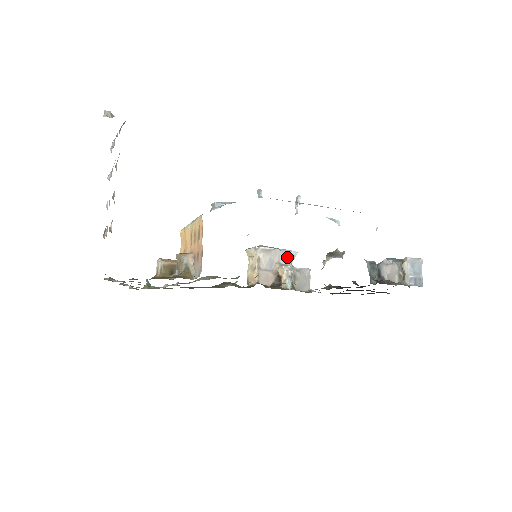
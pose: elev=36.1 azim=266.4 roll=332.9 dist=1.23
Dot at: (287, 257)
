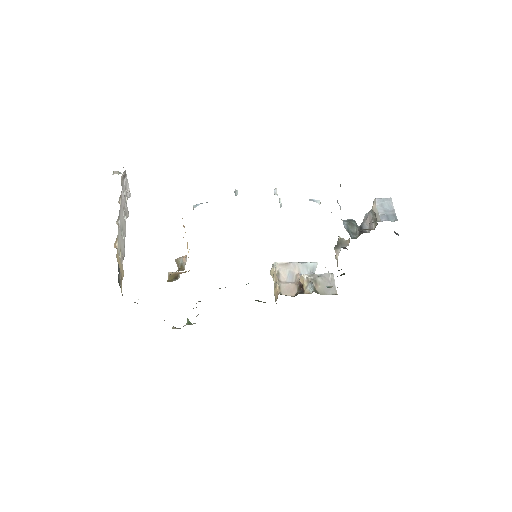
Dot at: (308, 268)
